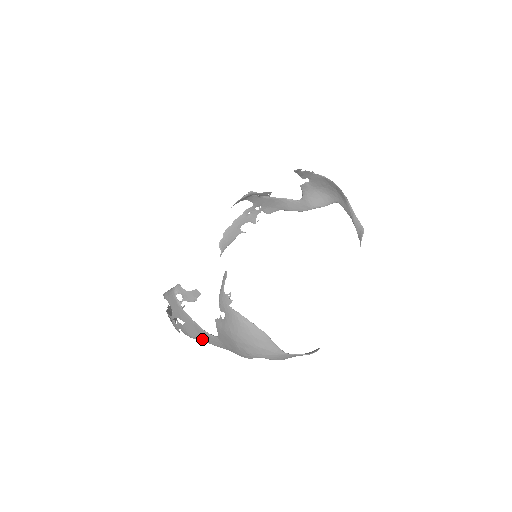
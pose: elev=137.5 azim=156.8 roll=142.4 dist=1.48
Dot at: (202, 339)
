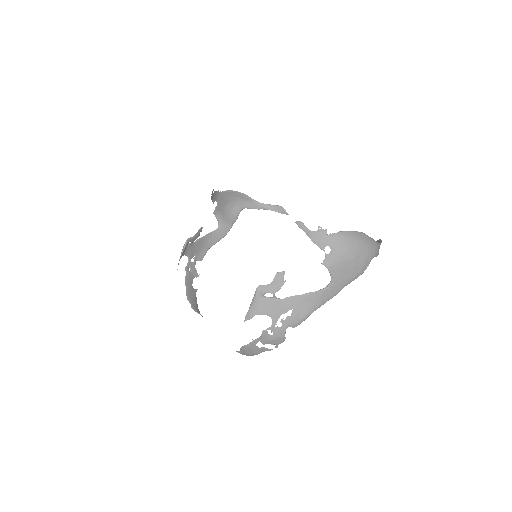
Dot at: (317, 305)
